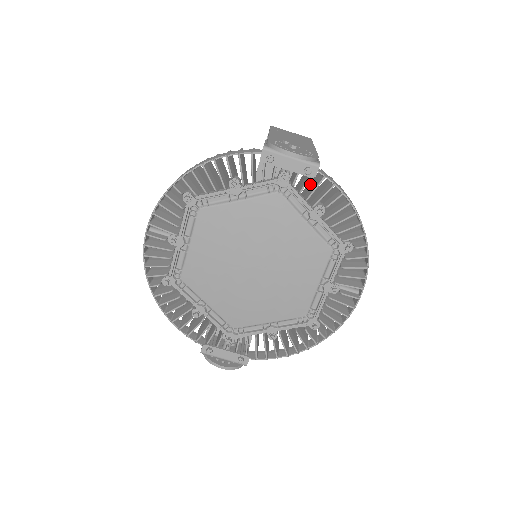
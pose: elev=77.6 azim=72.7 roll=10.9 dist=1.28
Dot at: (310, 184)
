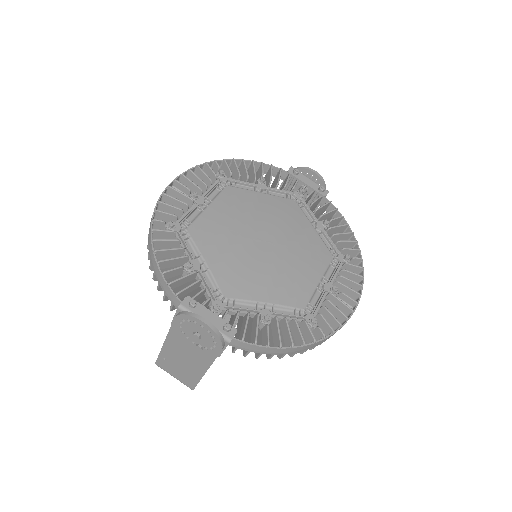
Dot at: occluded
